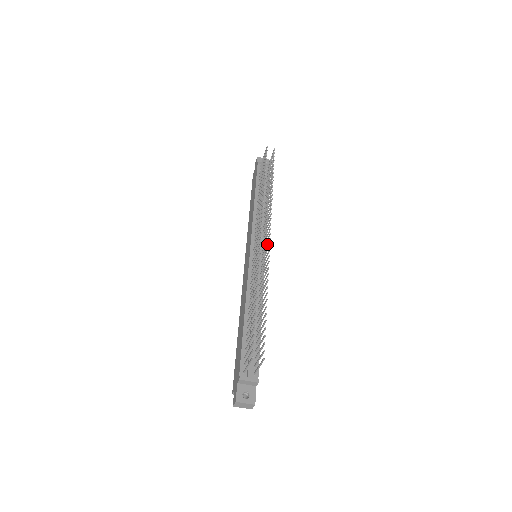
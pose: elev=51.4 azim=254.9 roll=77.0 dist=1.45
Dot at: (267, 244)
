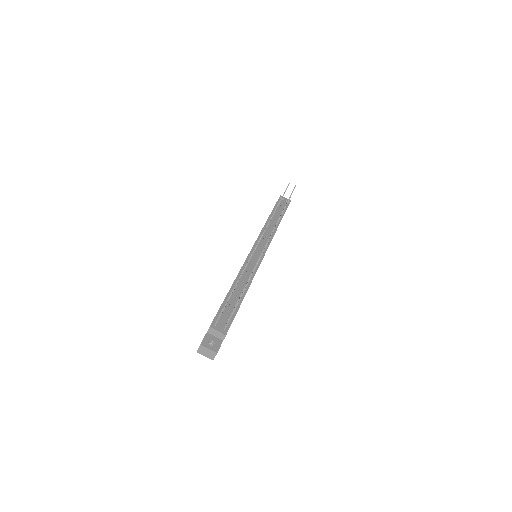
Dot at: occluded
